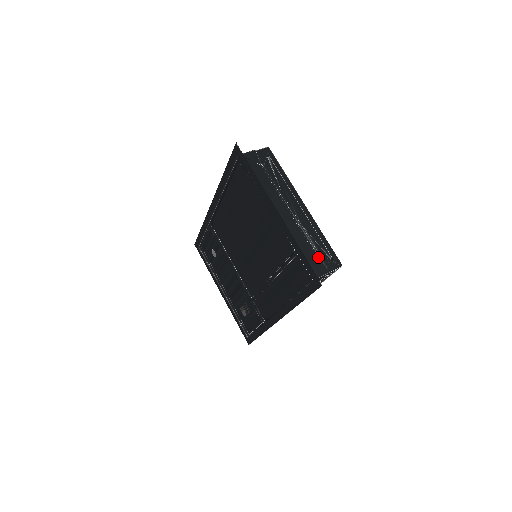
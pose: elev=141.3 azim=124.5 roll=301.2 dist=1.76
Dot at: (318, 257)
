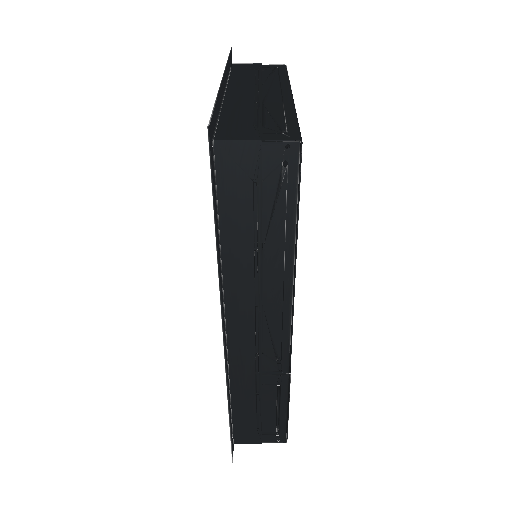
Dot at: (255, 126)
